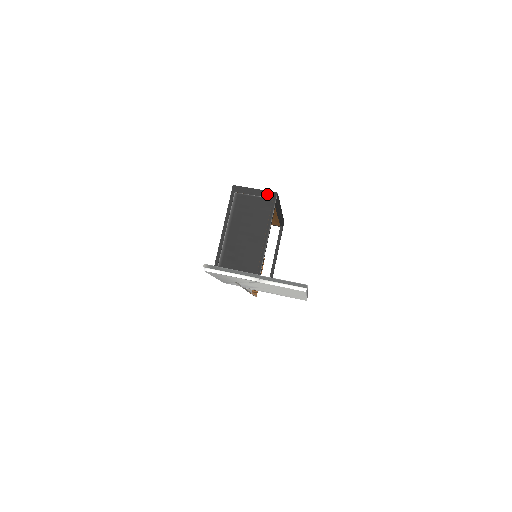
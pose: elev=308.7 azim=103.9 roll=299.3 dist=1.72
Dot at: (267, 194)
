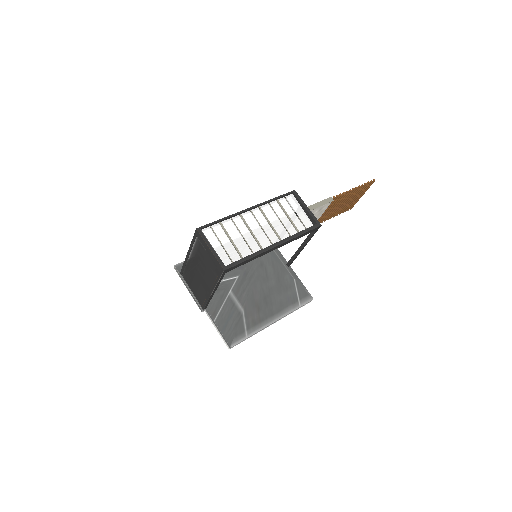
Dot at: (217, 263)
